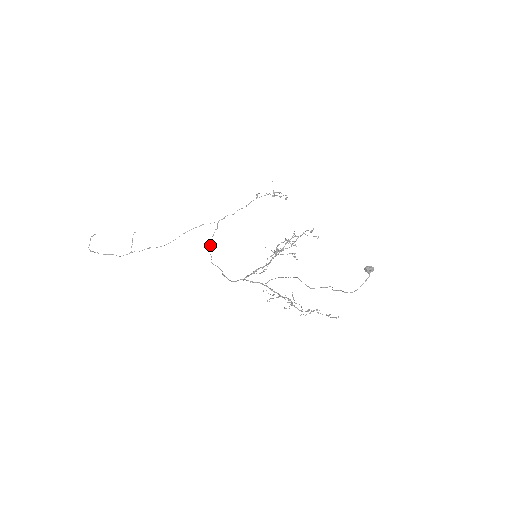
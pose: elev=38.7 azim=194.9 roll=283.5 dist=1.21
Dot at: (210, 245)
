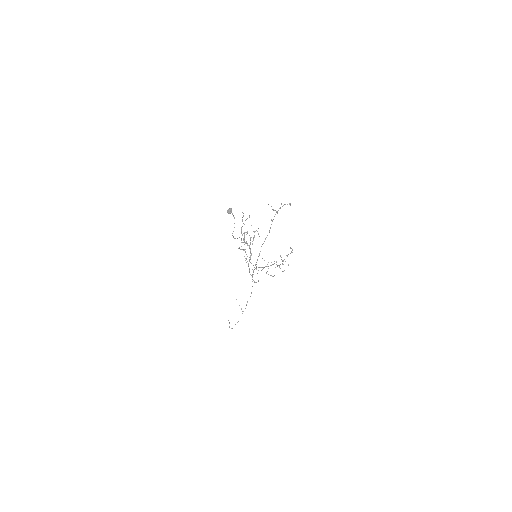
Dot at: occluded
